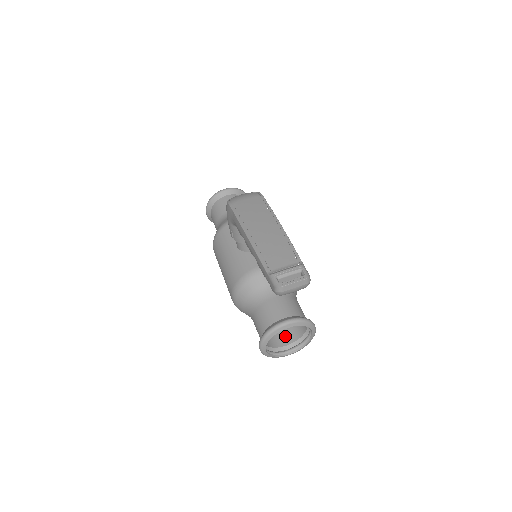
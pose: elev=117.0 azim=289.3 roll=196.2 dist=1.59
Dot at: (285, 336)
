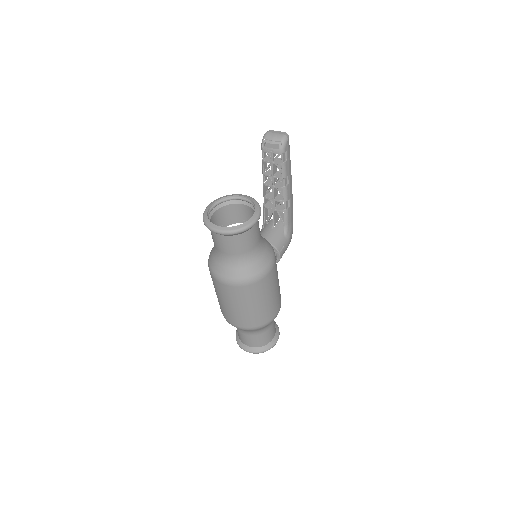
Dot at: (226, 242)
